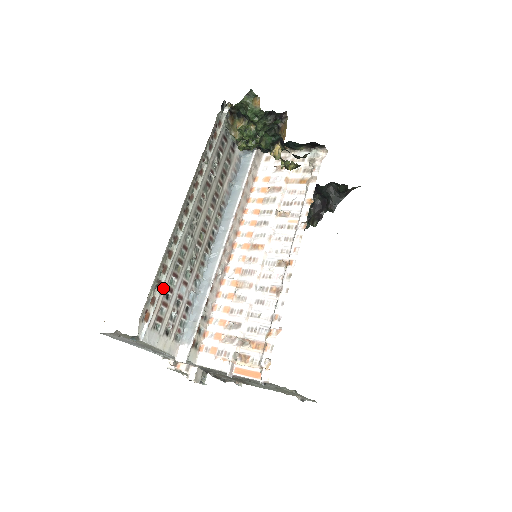
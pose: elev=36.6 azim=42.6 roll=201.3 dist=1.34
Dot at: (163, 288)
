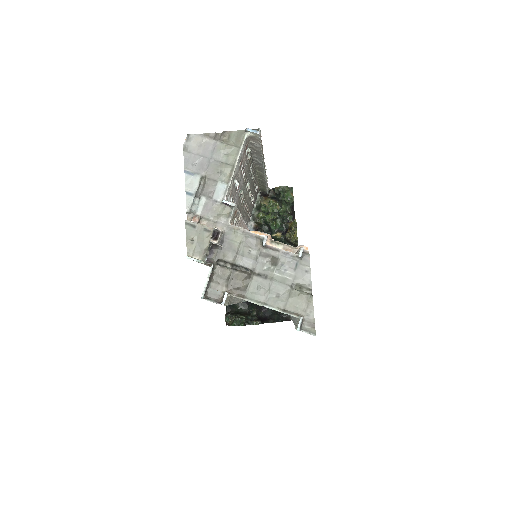
Dot at: (246, 163)
